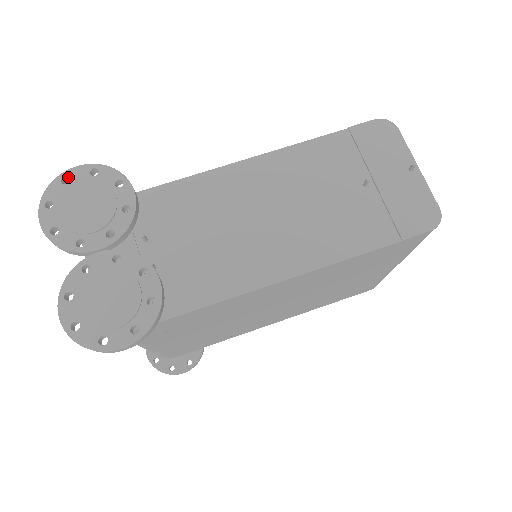
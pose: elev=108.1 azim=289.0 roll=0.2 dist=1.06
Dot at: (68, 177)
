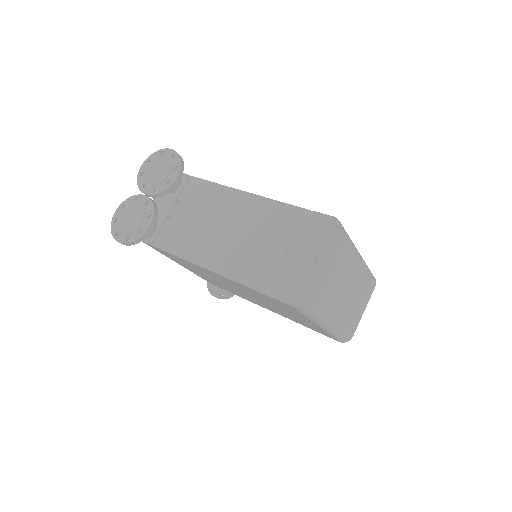
Dot at: (164, 152)
